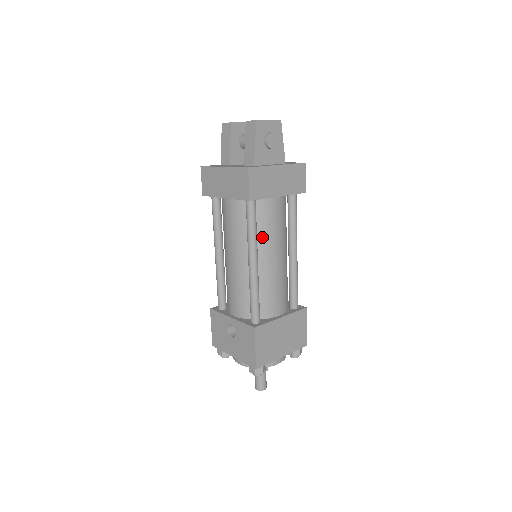
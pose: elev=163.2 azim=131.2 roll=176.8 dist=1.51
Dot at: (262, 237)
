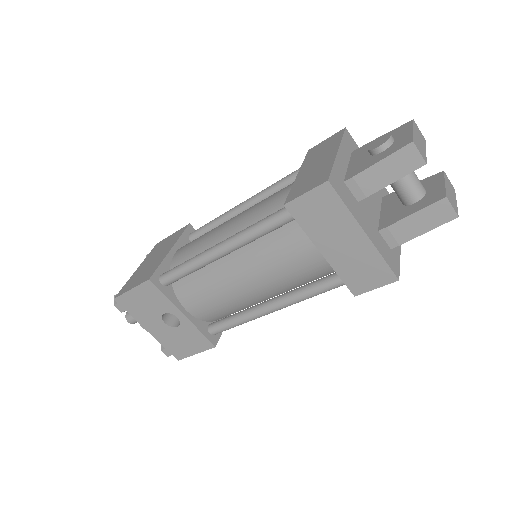
Dot at: occluded
